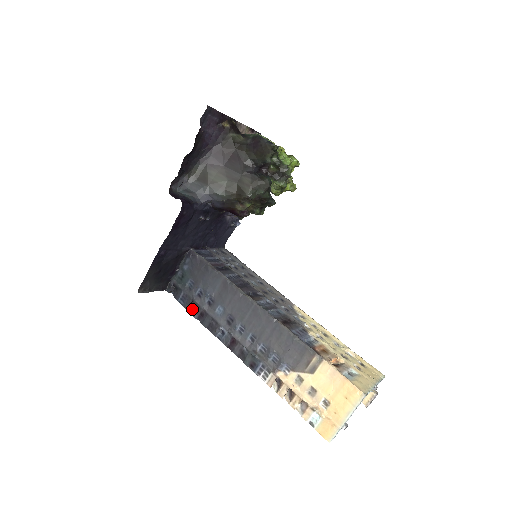
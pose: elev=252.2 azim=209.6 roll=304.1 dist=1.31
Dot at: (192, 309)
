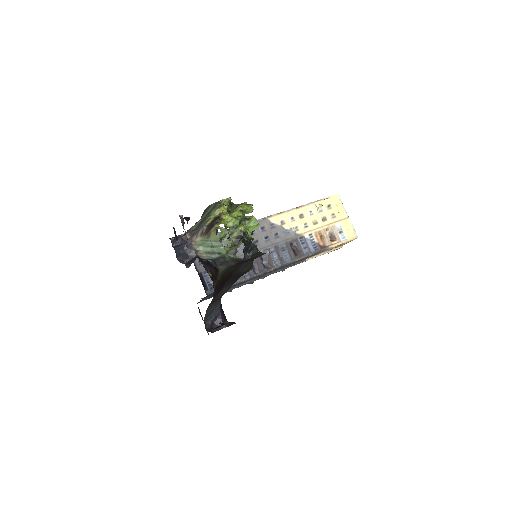
Dot at: occluded
